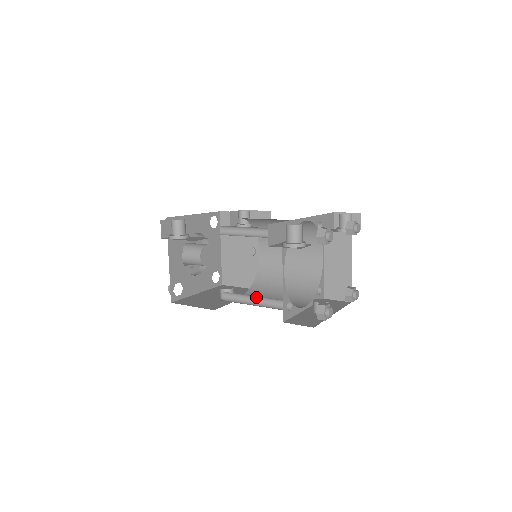
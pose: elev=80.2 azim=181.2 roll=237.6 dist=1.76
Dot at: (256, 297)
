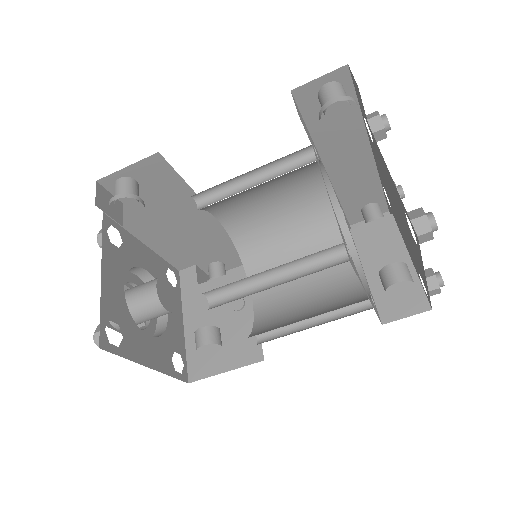
Dot at: (276, 275)
